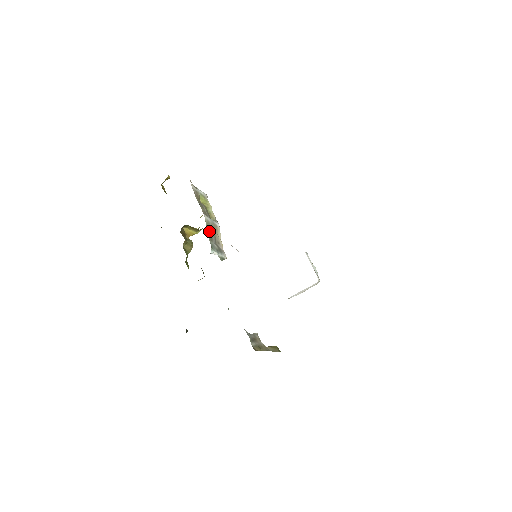
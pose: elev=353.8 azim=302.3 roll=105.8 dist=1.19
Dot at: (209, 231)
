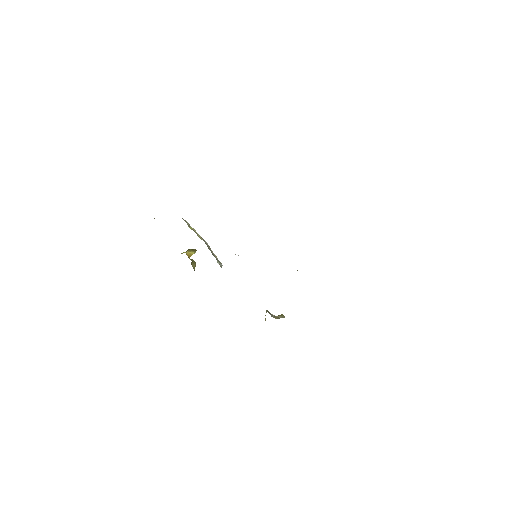
Dot at: (209, 249)
